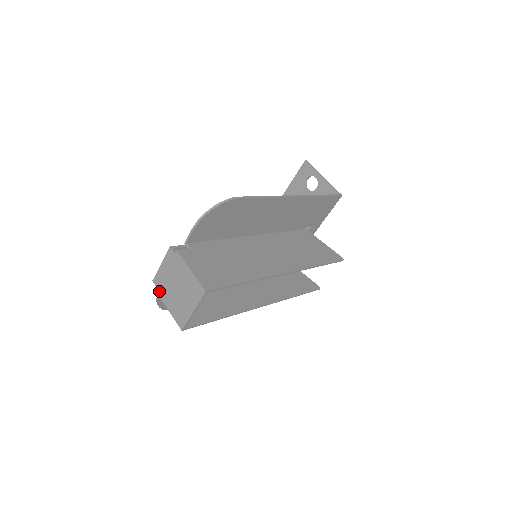
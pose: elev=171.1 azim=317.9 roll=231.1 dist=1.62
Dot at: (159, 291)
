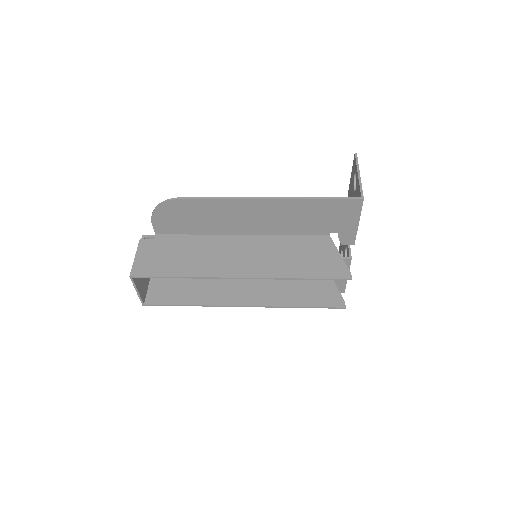
Dot at: occluded
